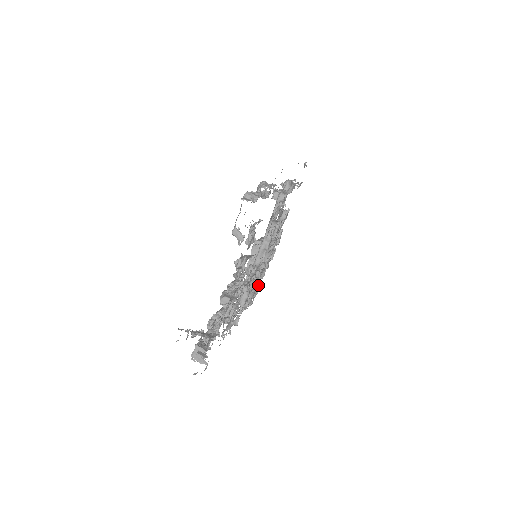
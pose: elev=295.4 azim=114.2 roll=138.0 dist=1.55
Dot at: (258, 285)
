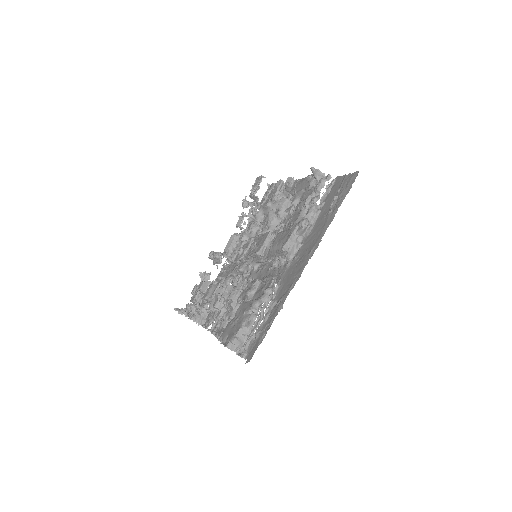
Dot at: (262, 226)
